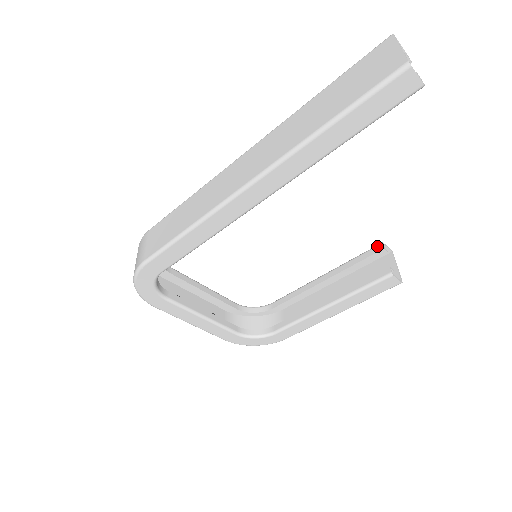
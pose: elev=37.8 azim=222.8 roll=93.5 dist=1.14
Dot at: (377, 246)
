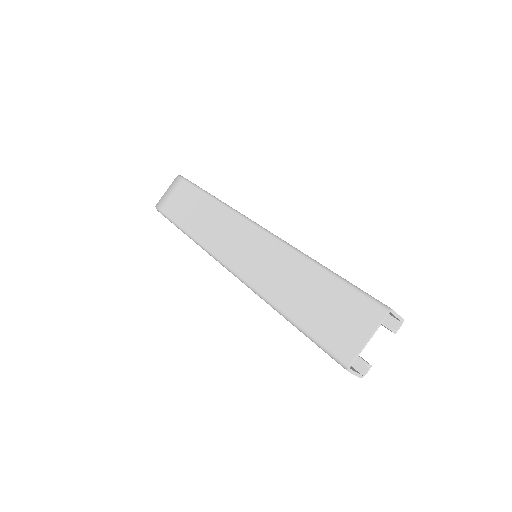
Dot at: occluded
